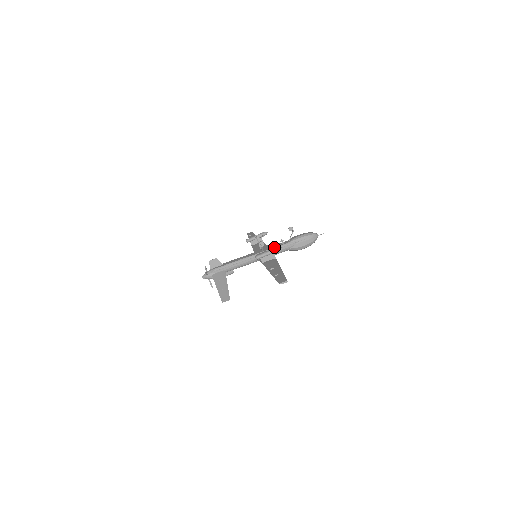
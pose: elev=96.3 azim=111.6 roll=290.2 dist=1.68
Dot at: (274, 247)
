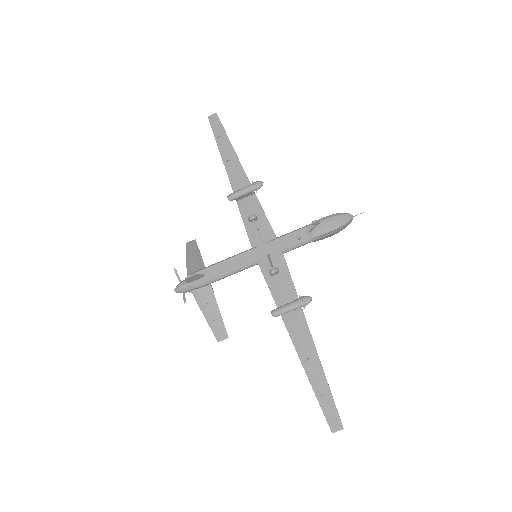
Dot at: (301, 301)
